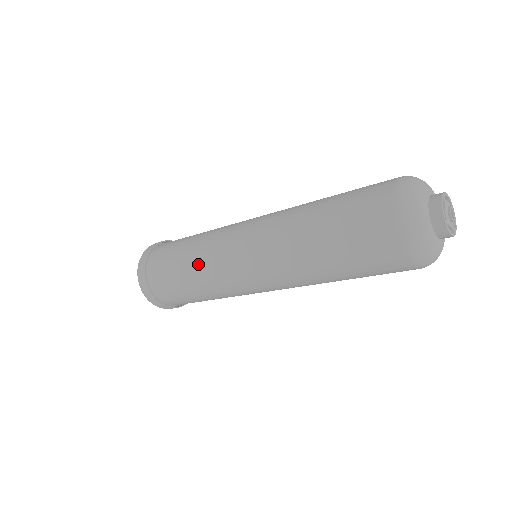
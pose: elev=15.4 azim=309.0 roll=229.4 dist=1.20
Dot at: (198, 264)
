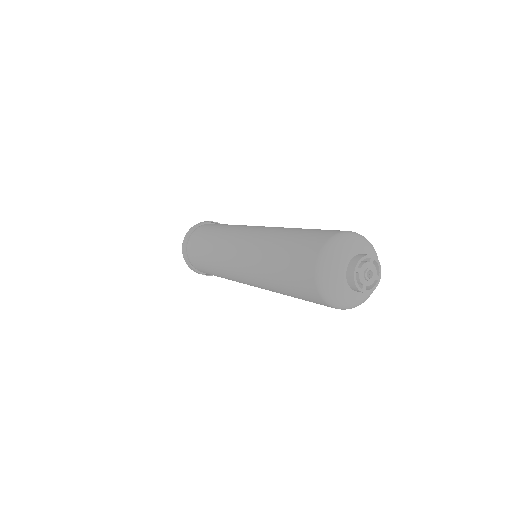
Dot at: (220, 273)
